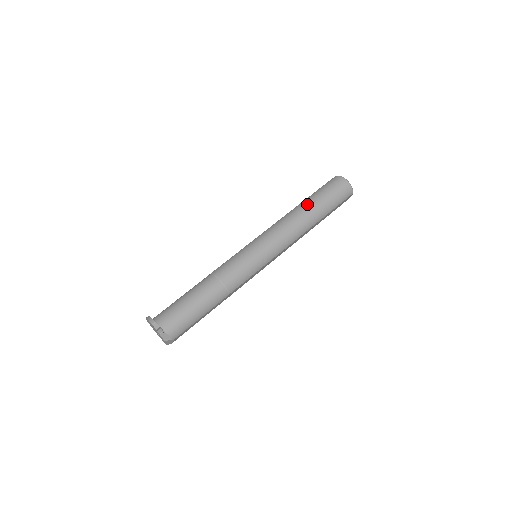
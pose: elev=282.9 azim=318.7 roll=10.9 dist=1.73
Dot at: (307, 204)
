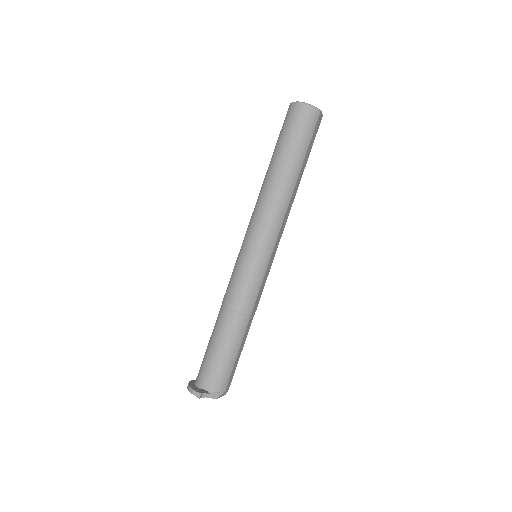
Dot at: (274, 165)
